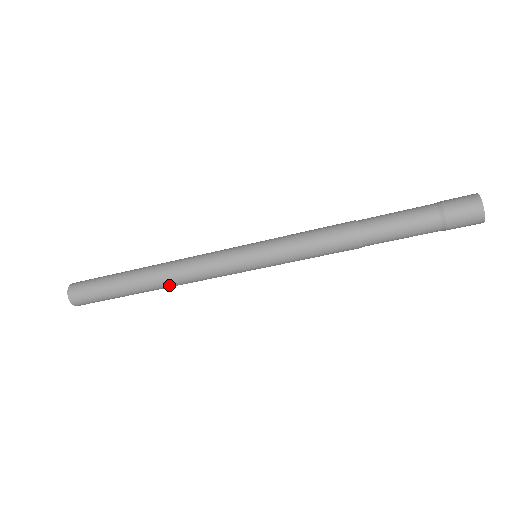
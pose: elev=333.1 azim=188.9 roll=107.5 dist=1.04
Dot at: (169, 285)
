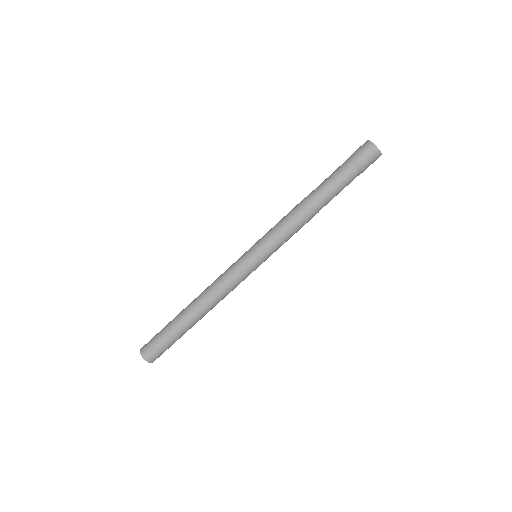
Dot at: (212, 308)
